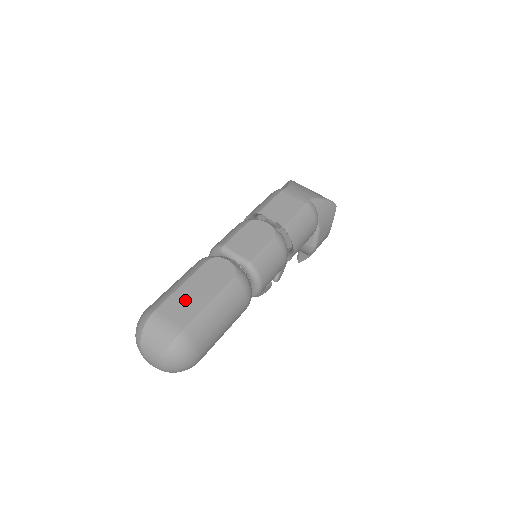
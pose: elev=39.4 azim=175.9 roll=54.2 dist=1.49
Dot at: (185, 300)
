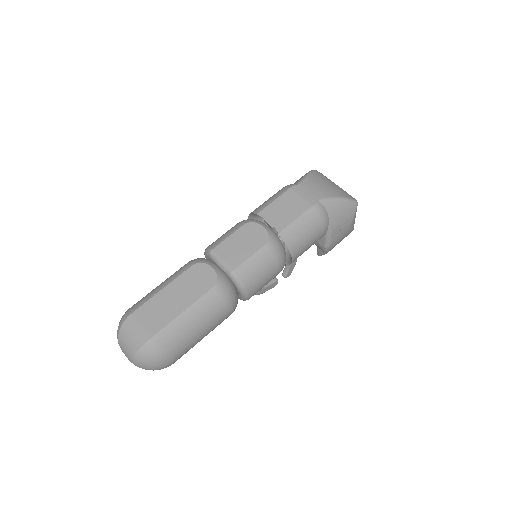
Dot at: (160, 307)
